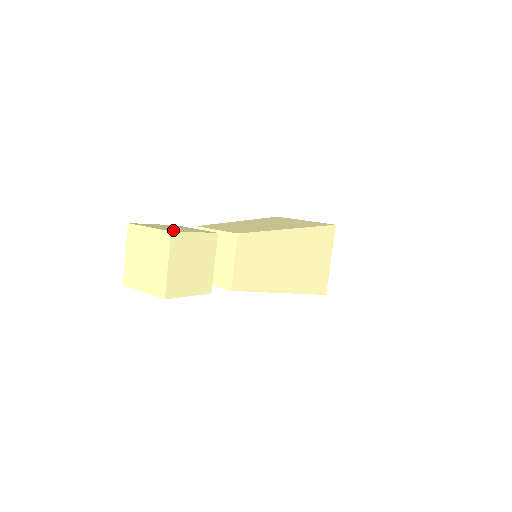
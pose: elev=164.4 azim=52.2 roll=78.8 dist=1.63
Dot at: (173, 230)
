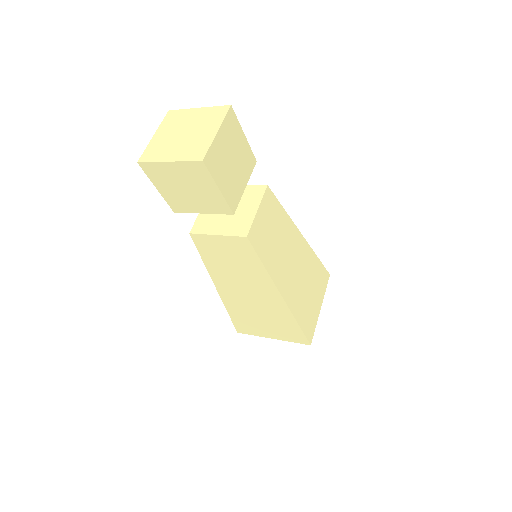
Dot at: occluded
